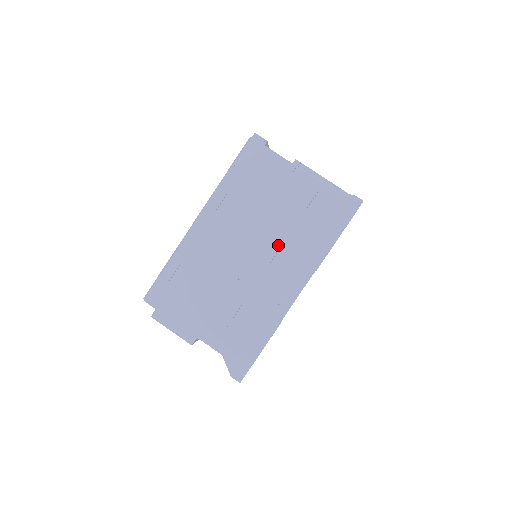
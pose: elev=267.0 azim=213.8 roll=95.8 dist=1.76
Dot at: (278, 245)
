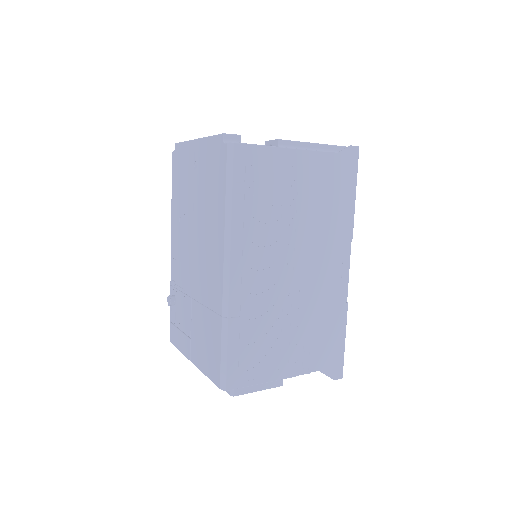
Dot at: (315, 239)
